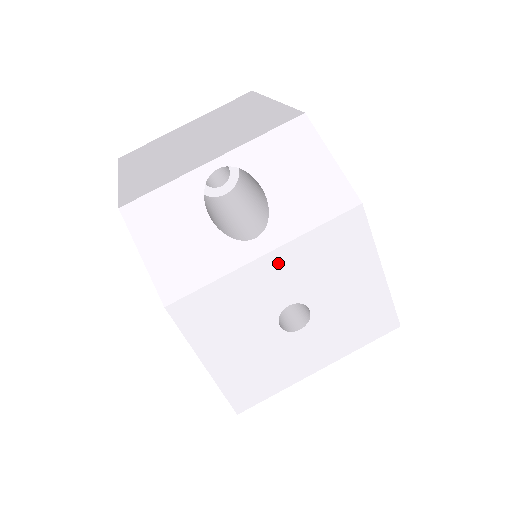
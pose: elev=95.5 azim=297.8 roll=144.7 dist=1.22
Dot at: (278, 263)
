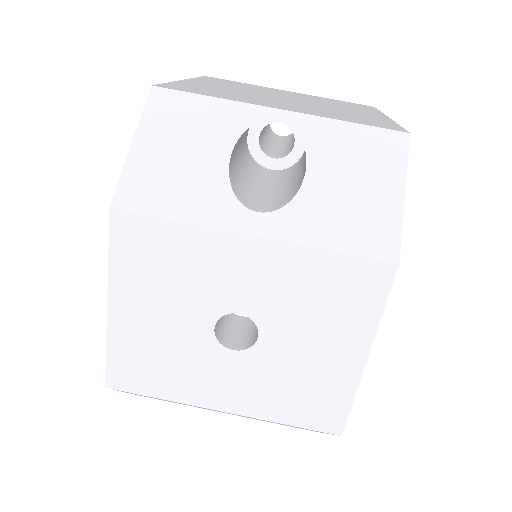
Dot at: (261, 256)
